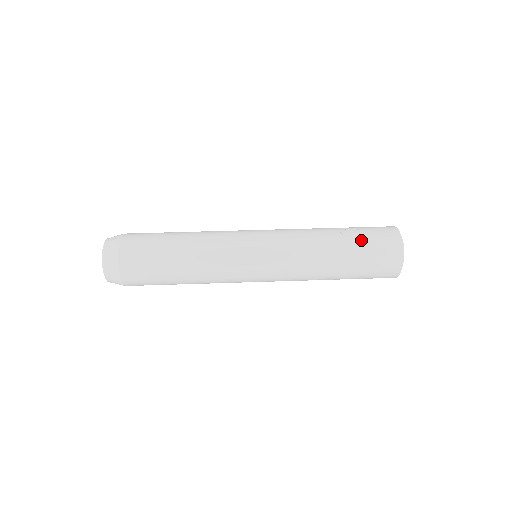
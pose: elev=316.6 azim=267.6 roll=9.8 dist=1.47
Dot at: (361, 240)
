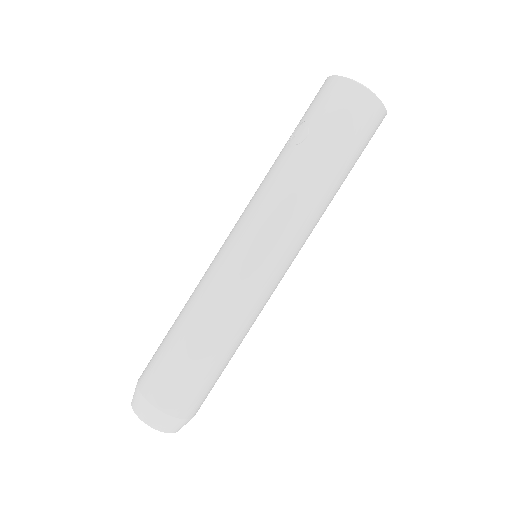
Dot at: (318, 128)
